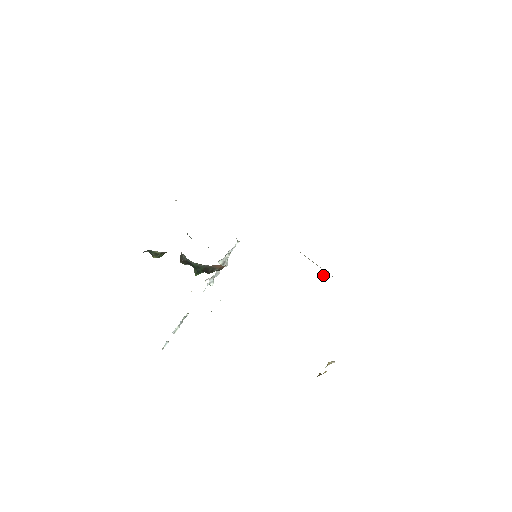
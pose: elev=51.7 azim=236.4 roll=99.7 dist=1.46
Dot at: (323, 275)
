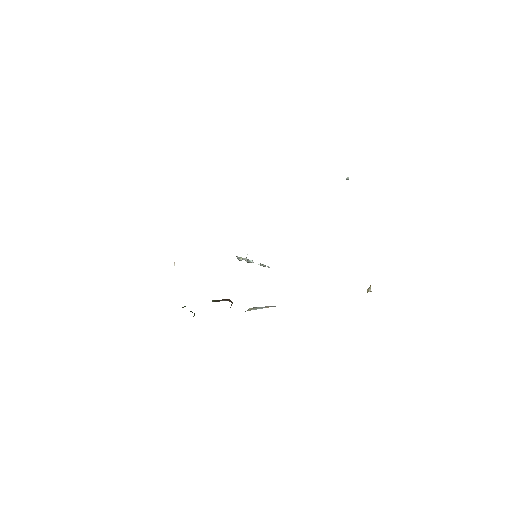
Dot at: (346, 179)
